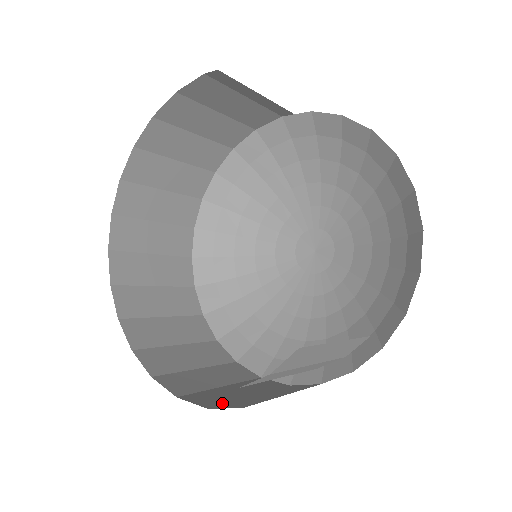
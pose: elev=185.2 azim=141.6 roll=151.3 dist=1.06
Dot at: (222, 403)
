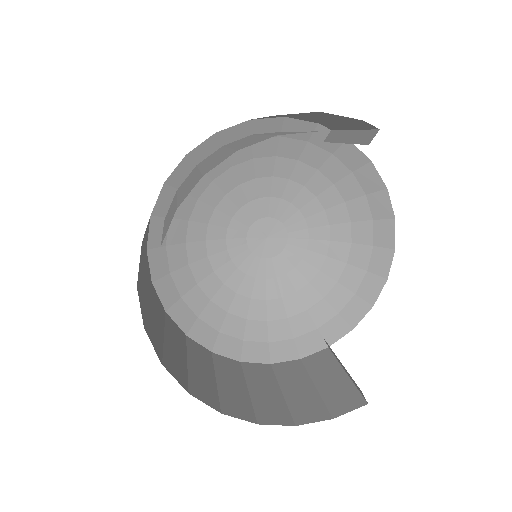
Dot at: (253, 411)
